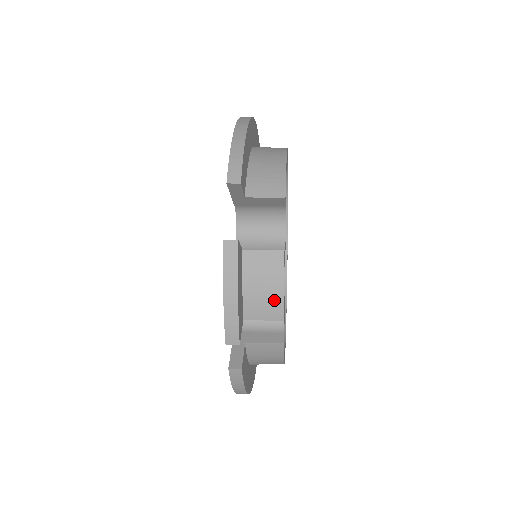
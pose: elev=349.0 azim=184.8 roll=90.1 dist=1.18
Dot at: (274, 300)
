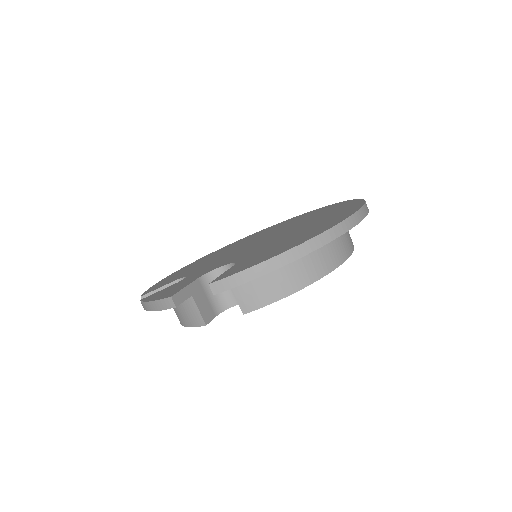
Dot at: (183, 320)
